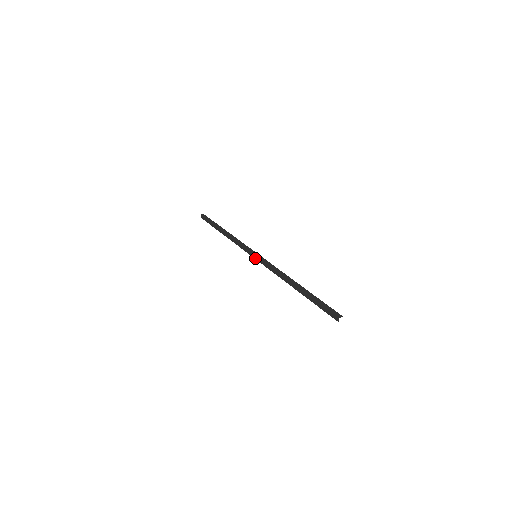
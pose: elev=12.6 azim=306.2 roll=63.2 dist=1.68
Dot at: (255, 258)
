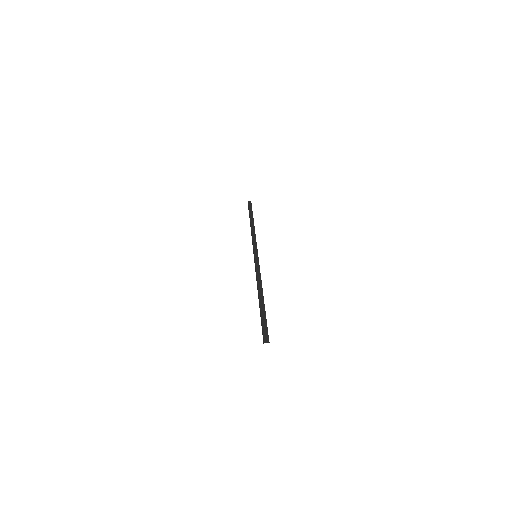
Dot at: (254, 257)
